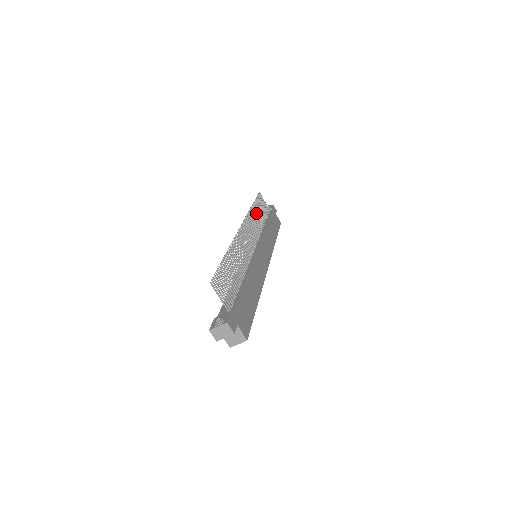
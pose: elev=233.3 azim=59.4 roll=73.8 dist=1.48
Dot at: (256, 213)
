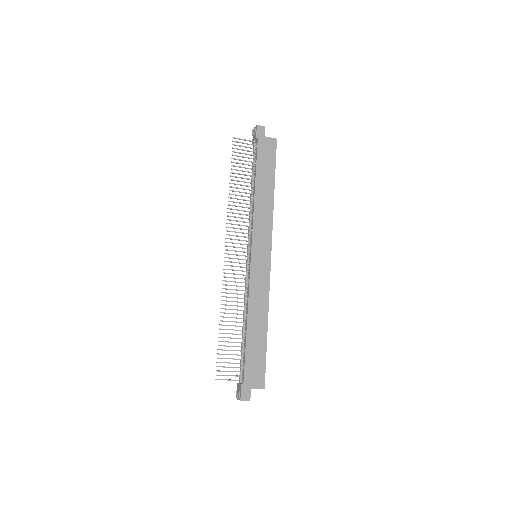
Dot at: occluded
